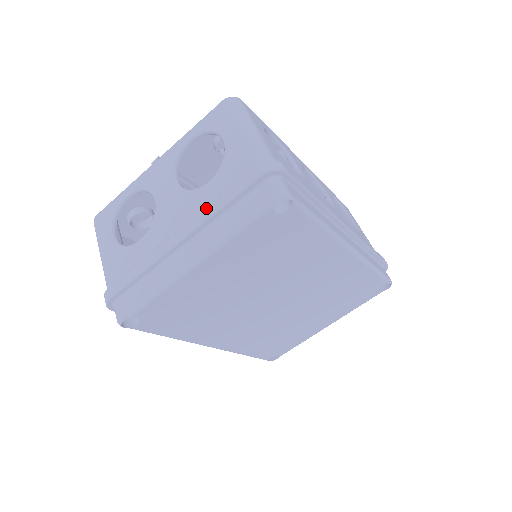
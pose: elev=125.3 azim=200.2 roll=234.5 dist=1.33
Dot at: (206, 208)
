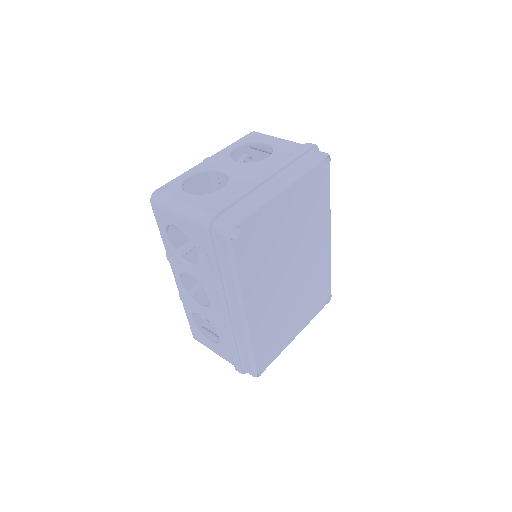
Dot at: (280, 161)
